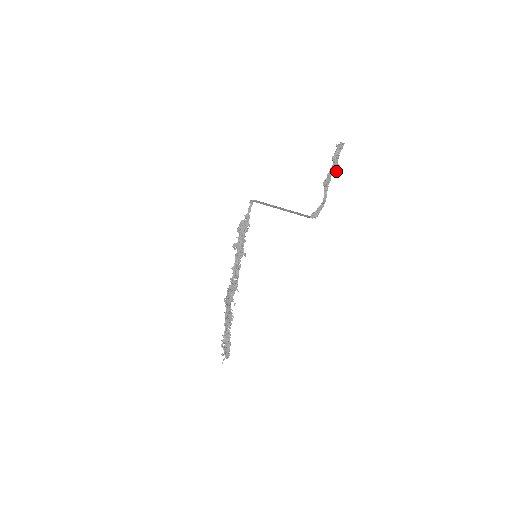
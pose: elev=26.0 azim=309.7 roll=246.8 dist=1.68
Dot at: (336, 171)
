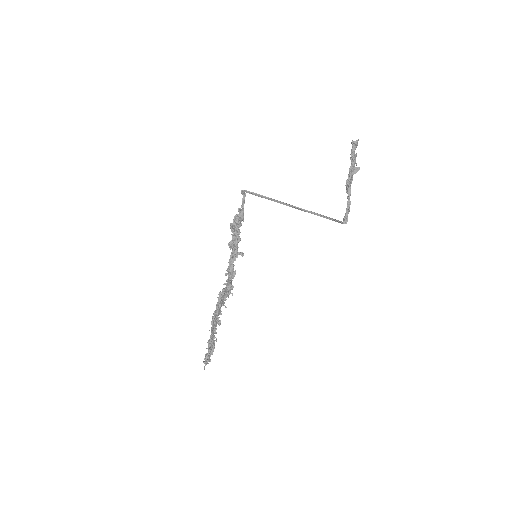
Dot at: (356, 171)
